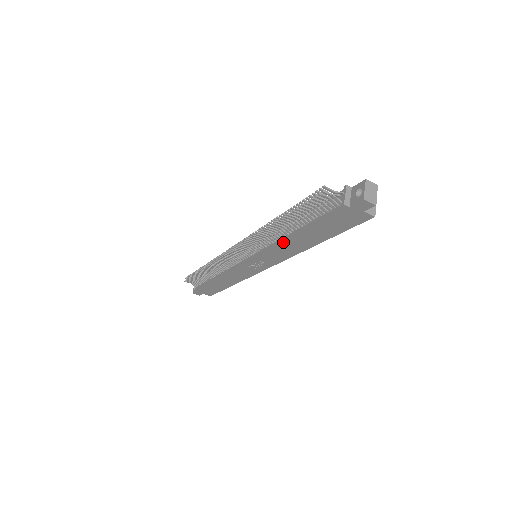
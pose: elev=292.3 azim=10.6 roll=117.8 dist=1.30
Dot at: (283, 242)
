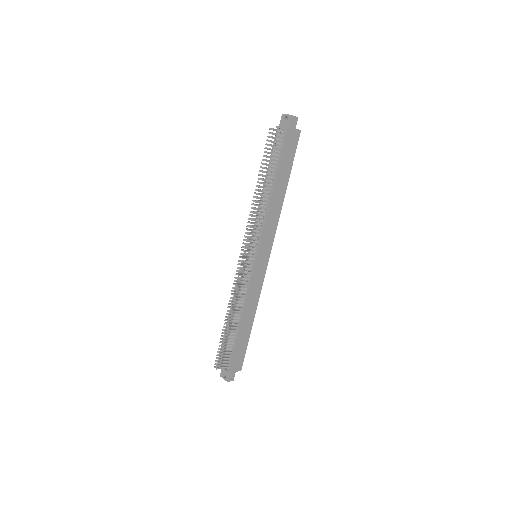
Dot at: (270, 205)
